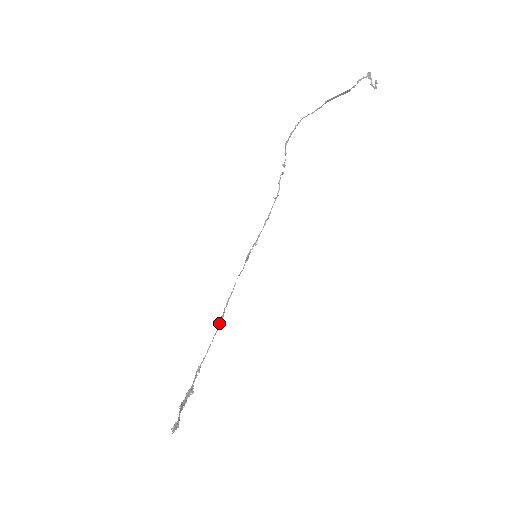
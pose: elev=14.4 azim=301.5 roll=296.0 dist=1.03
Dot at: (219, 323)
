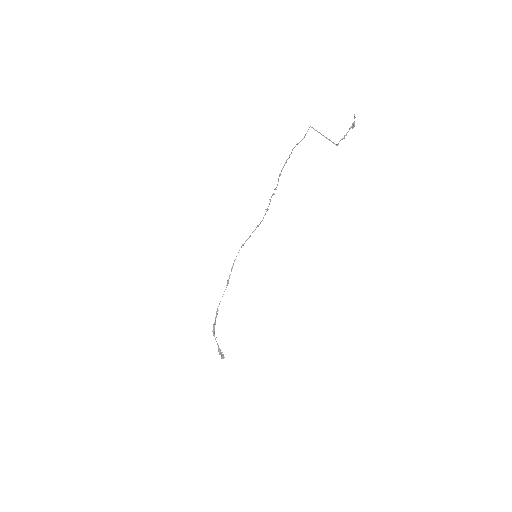
Dot at: (227, 285)
